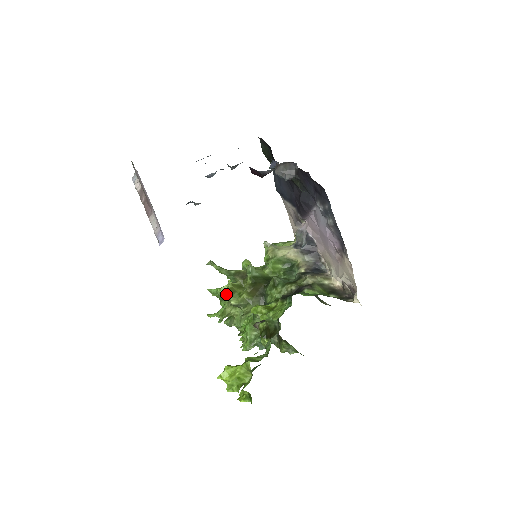
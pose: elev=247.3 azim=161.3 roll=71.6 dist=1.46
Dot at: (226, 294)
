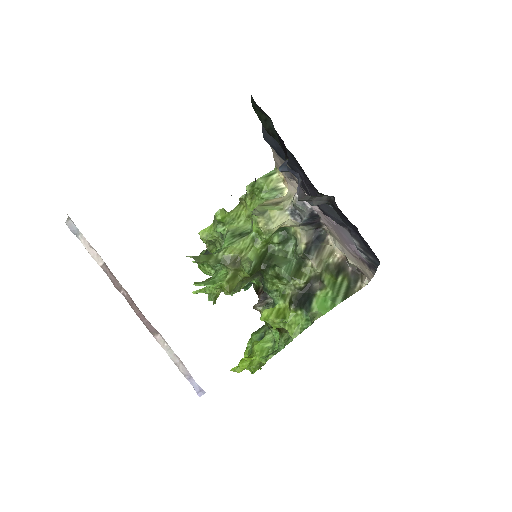
Dot at: occluded
